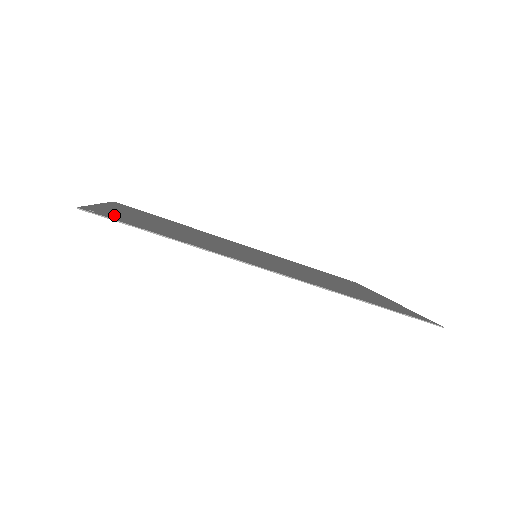
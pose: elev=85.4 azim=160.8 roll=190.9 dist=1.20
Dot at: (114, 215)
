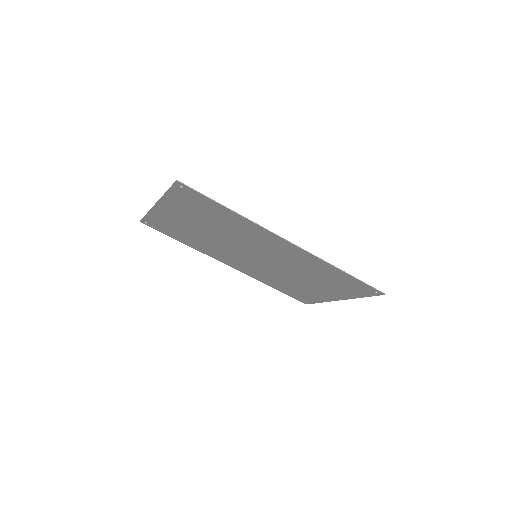
Dot at: (186, 197)
